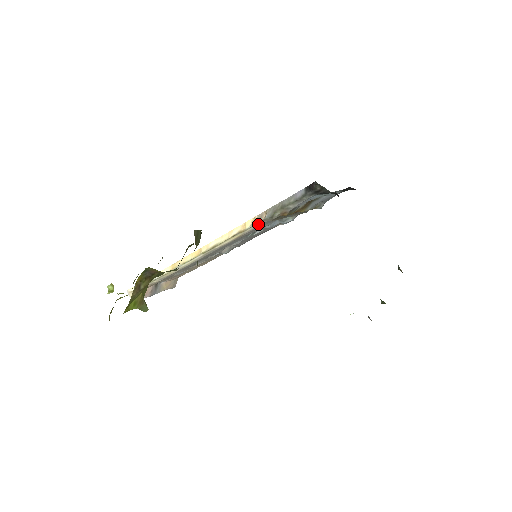
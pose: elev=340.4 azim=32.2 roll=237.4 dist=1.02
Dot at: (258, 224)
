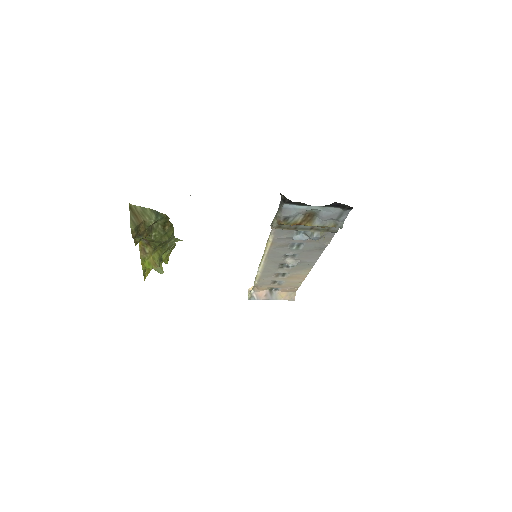
Dot at: (273, 232)
